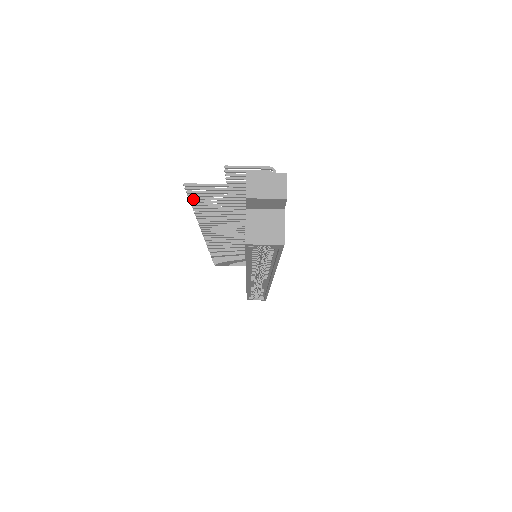
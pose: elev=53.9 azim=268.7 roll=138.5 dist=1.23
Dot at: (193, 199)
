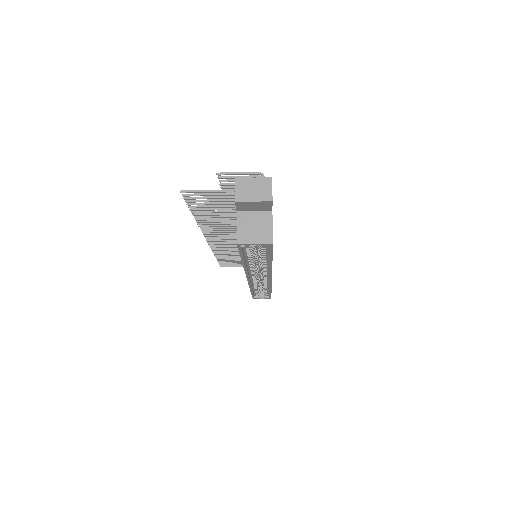
Dot at: occluded
